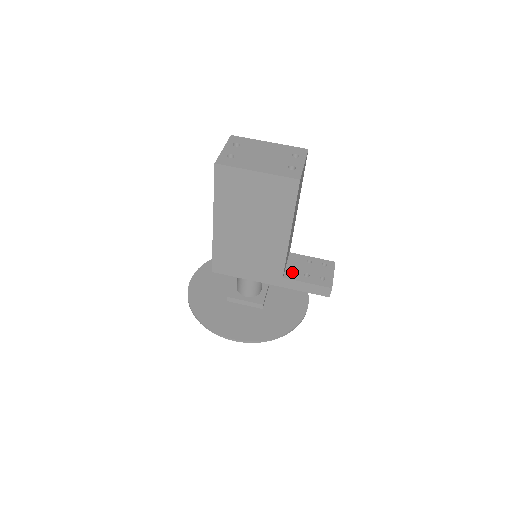
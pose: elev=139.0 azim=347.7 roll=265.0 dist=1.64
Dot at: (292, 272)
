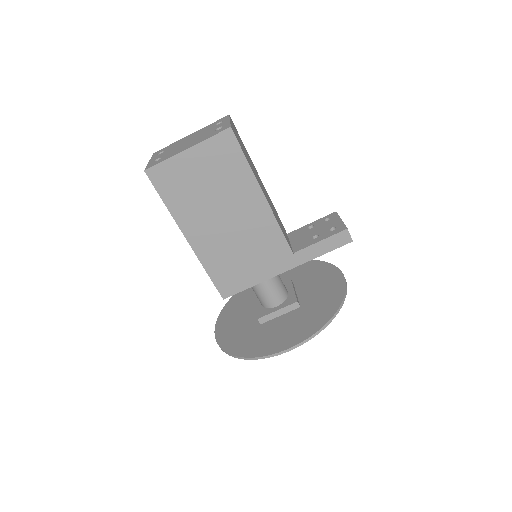
Dot at: (299, 244)
